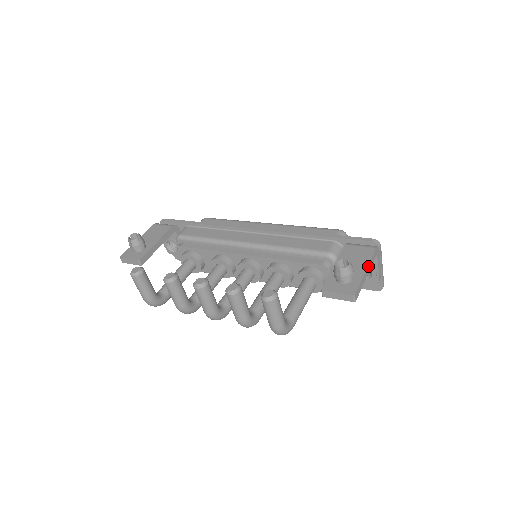
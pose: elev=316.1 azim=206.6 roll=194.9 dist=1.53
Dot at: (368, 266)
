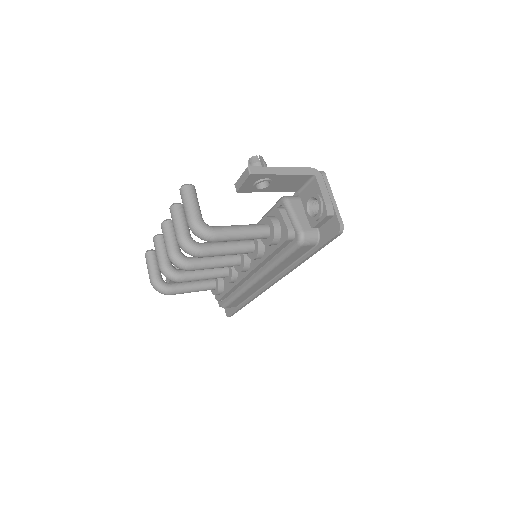
Dot at: (288, 168)
